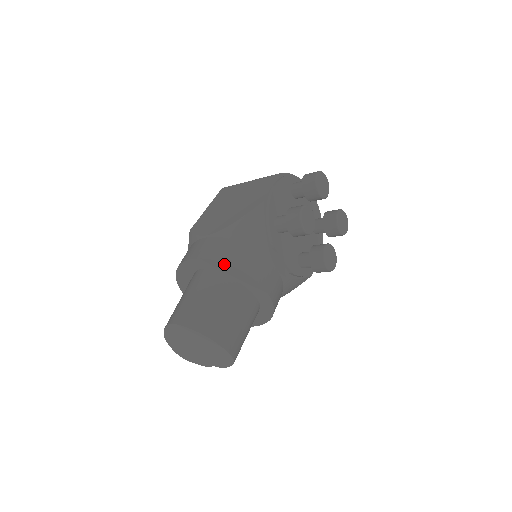
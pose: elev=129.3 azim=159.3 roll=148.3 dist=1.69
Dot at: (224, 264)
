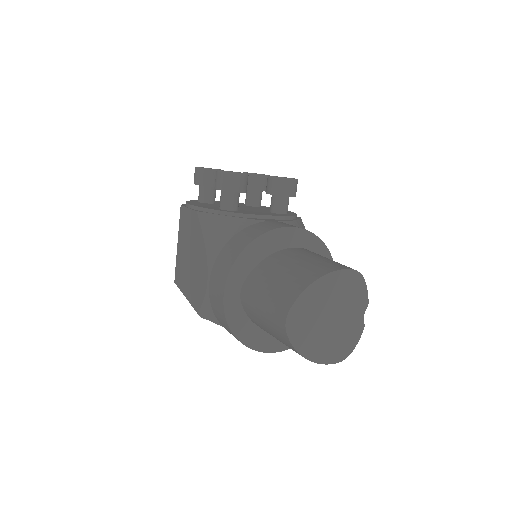
Dot at: (241, 255)
